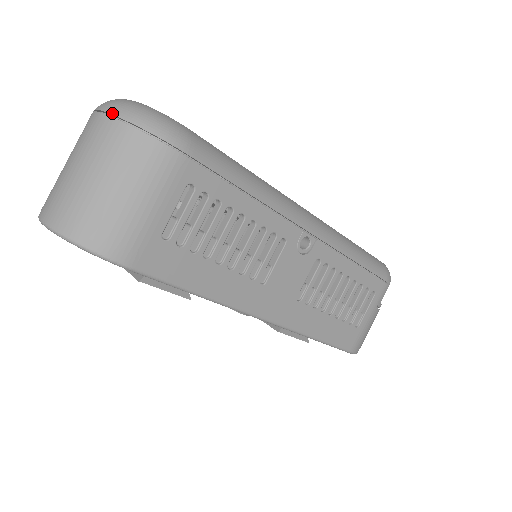
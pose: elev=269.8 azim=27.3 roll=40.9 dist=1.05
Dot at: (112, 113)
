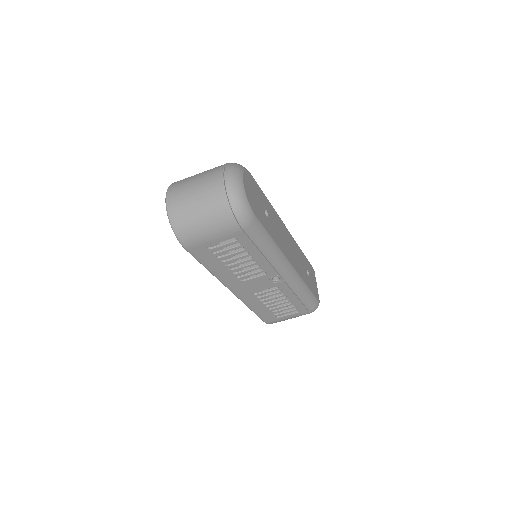
Dot at: (227, 189)
